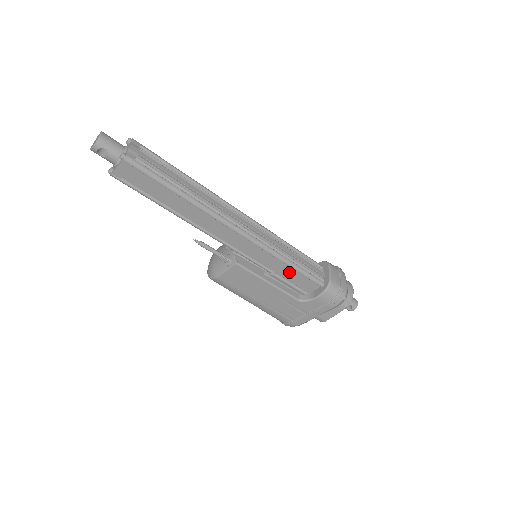
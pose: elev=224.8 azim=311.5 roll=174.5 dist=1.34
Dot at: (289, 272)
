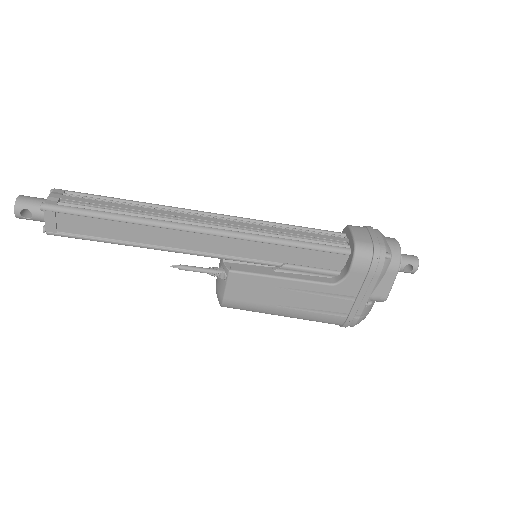
Dot at: (299, 255)
